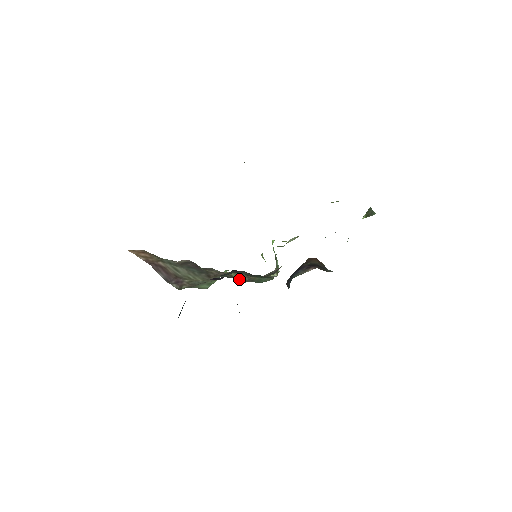
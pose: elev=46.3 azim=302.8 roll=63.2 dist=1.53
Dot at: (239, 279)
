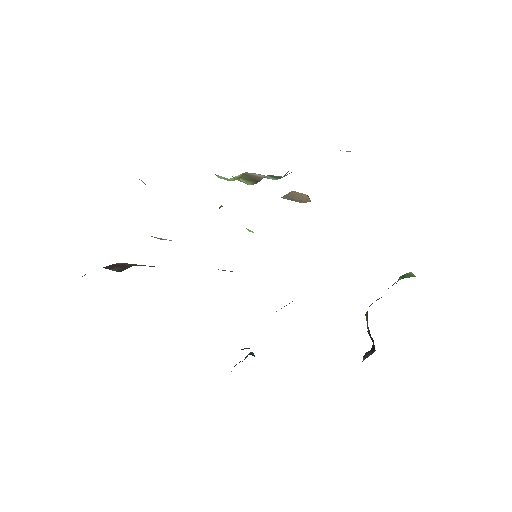
Dot at: (223, 270)
